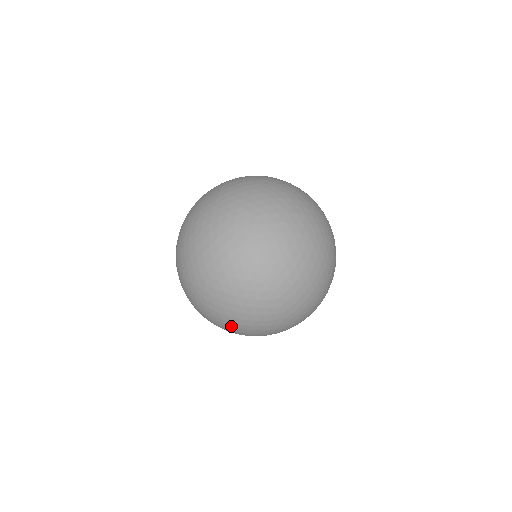
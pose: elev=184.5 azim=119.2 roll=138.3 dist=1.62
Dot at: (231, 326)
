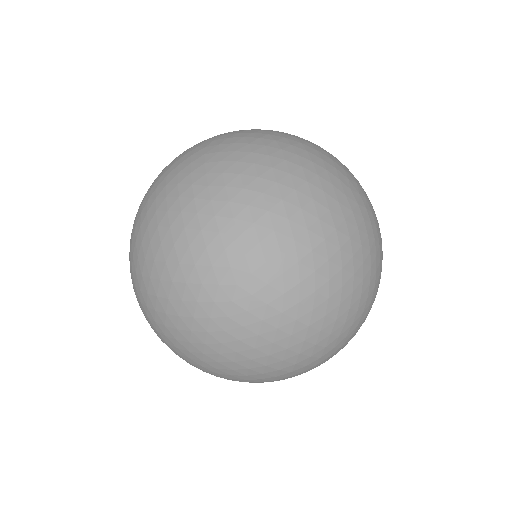
Dot at: (151, 221)
